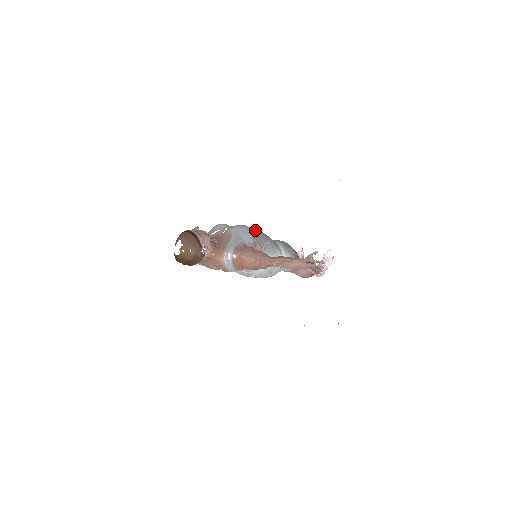
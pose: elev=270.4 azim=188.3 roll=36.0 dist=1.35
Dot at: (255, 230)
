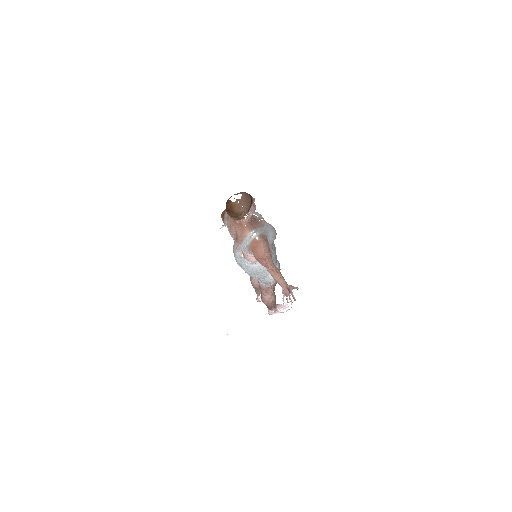
Dot at: occluded
